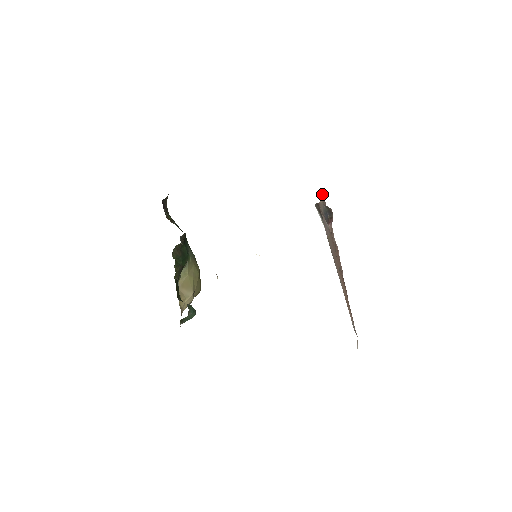
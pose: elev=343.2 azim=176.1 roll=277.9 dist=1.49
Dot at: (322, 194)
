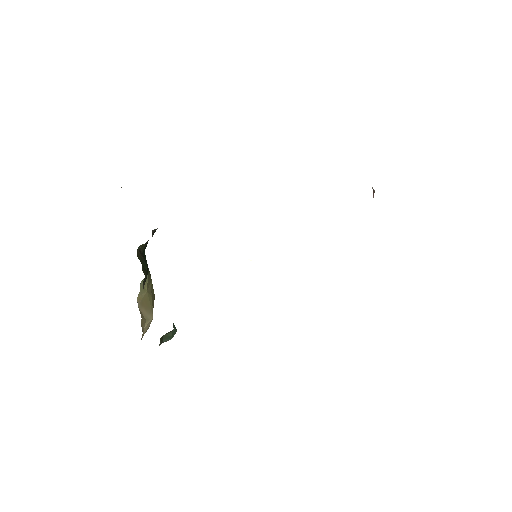
Dot at: occluded
